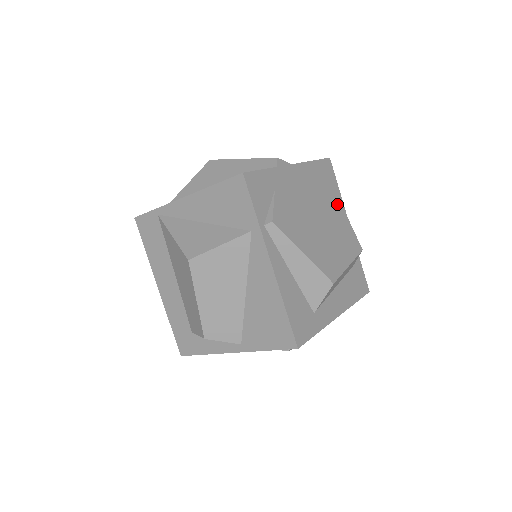
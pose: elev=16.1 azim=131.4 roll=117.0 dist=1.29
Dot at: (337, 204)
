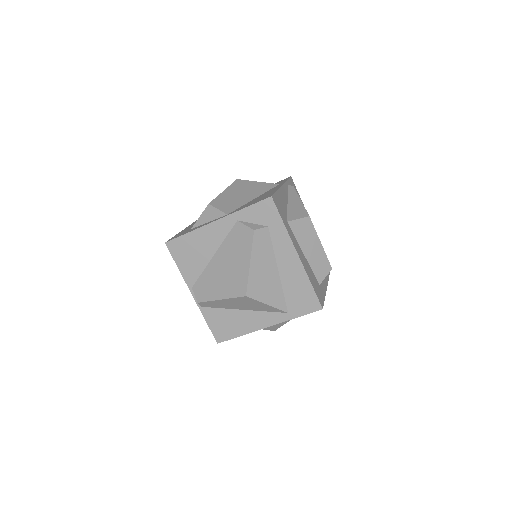
Dot at: occluded
